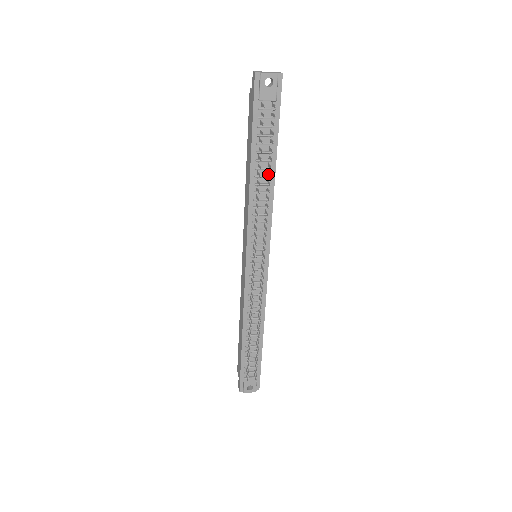
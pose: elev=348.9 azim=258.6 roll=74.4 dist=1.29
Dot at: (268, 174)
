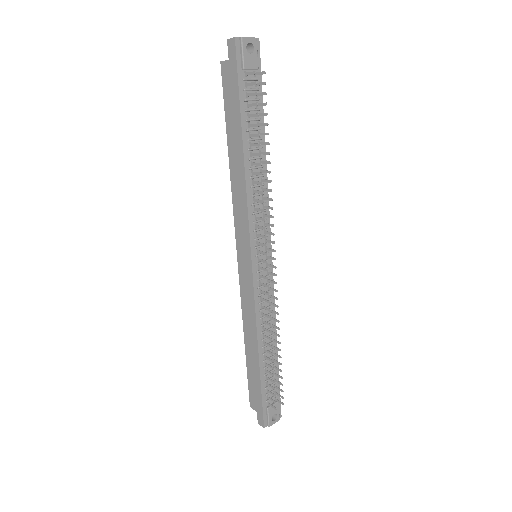
Dot at: (262, 153)
